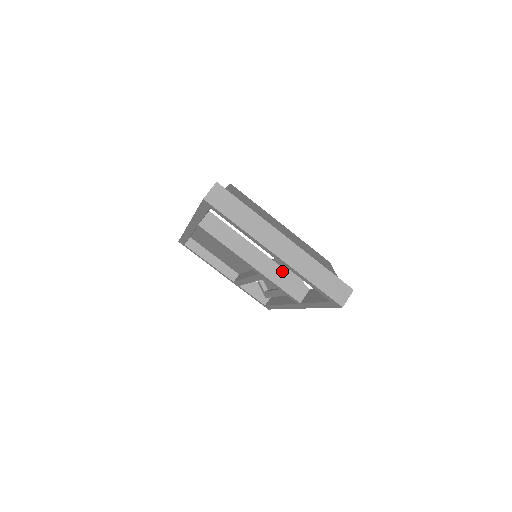
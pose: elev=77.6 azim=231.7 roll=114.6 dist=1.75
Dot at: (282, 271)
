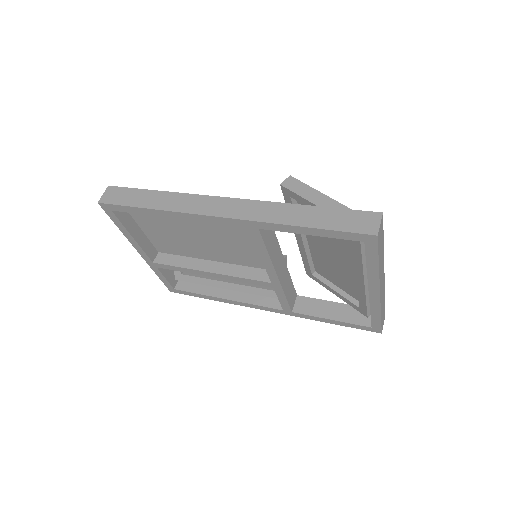
Dot at: (289, 279)
